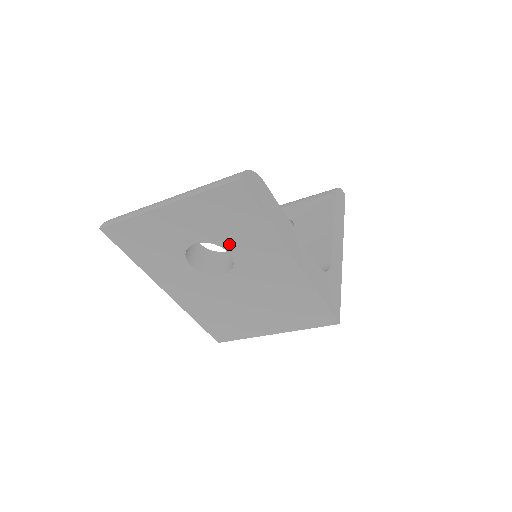
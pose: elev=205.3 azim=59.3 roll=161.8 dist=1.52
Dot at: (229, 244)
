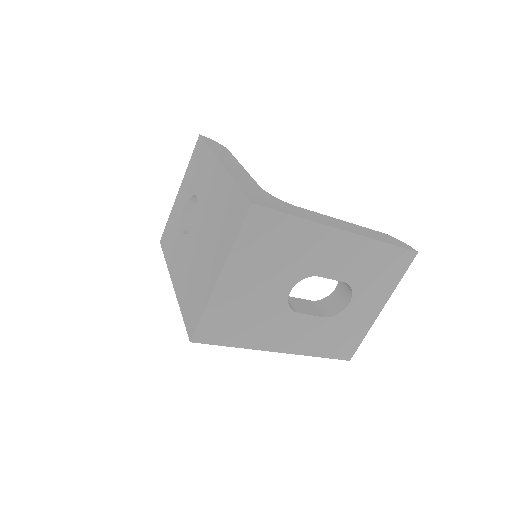
Dot at: (197, 188)
